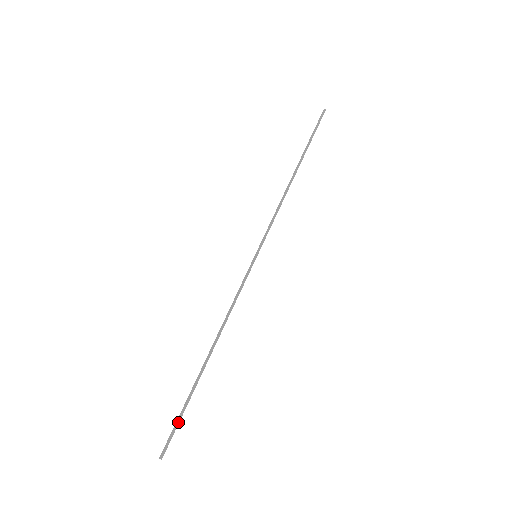
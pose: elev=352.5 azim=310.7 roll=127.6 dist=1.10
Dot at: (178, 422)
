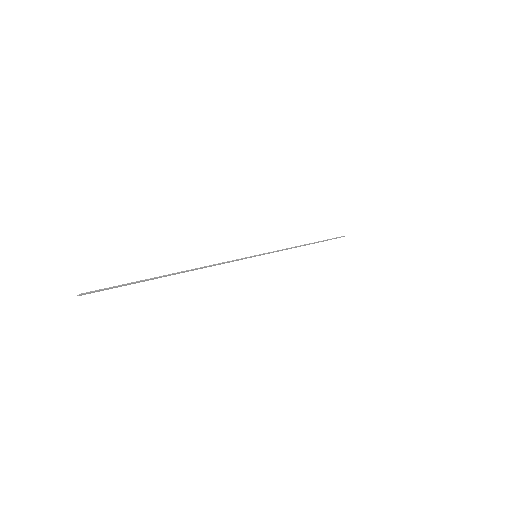
Dot at: (118, 285)
